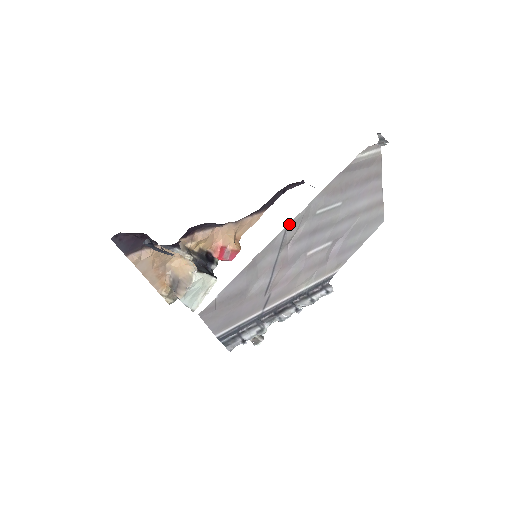
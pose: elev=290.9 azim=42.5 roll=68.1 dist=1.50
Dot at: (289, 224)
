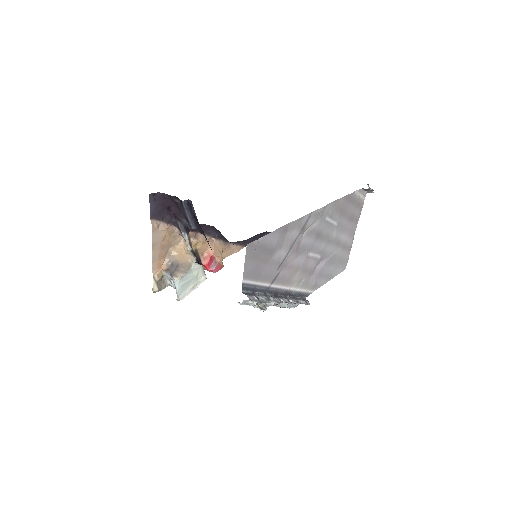
Dot at: (313, 212)
